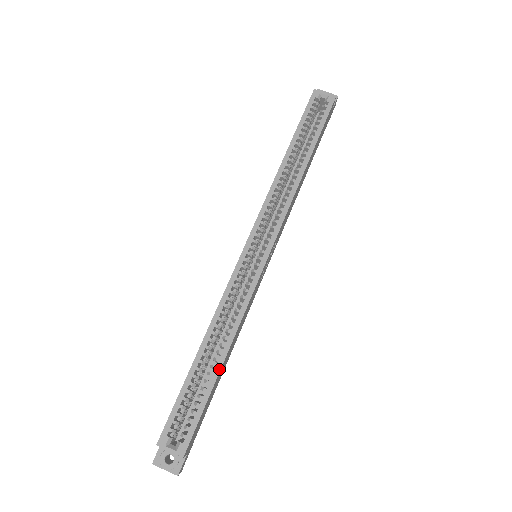
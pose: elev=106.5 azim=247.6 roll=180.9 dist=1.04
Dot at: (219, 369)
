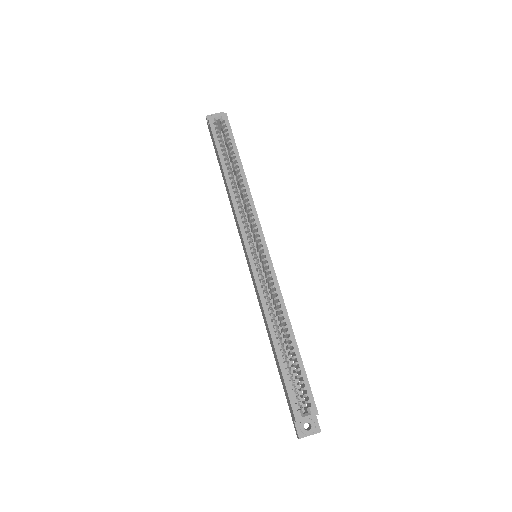
Dot at: (295, 343)
